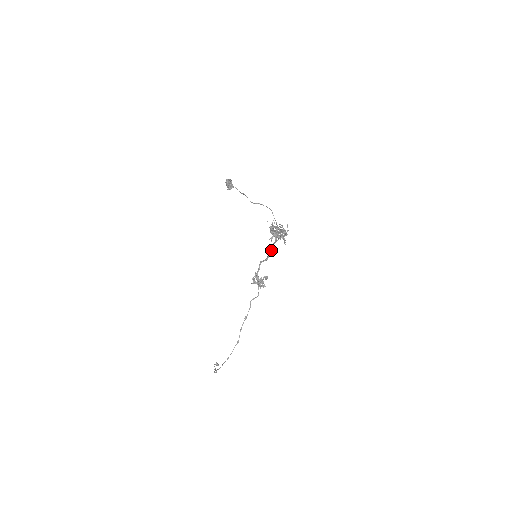
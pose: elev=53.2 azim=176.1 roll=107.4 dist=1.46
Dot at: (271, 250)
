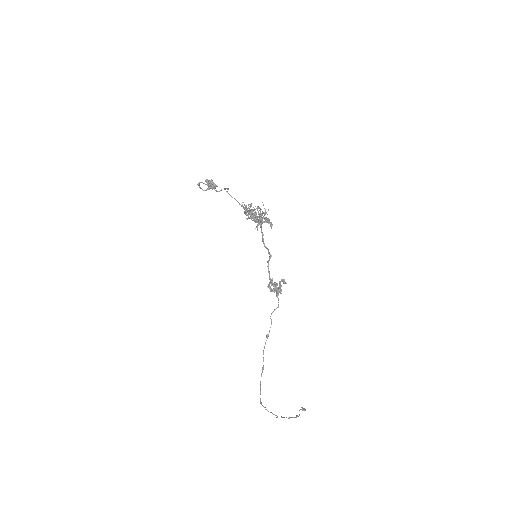
Dot at: (263, 242)
